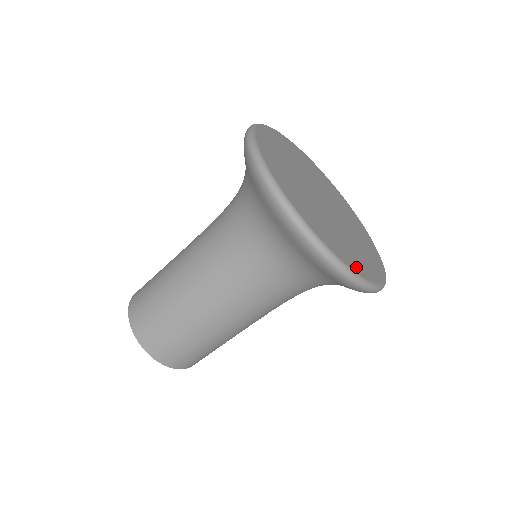
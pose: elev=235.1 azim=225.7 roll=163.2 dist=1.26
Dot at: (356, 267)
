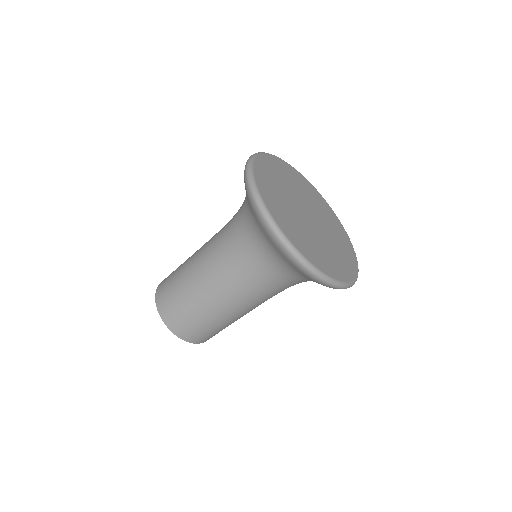
Dot at: (333, 272)
